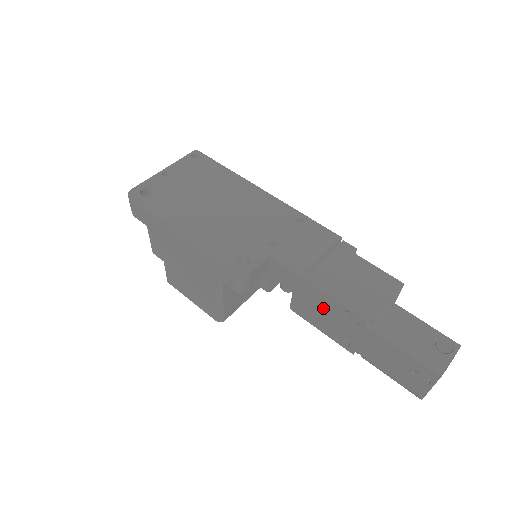
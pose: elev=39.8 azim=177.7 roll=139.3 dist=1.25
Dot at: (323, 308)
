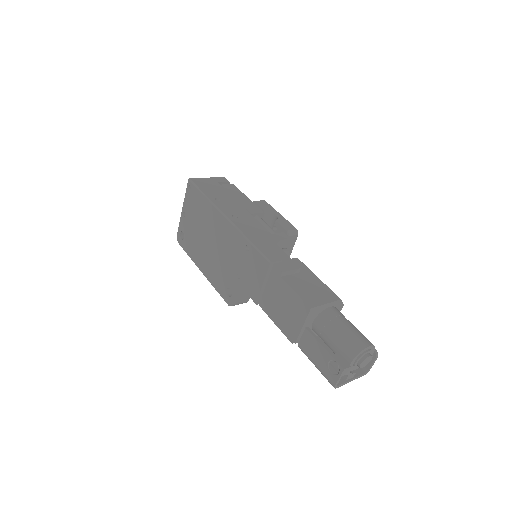
Dot at: occluded
